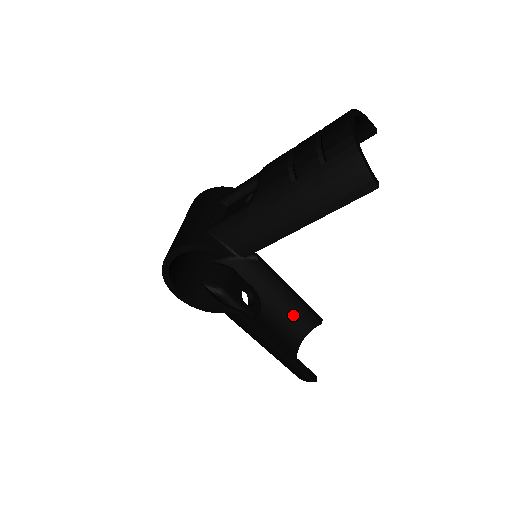
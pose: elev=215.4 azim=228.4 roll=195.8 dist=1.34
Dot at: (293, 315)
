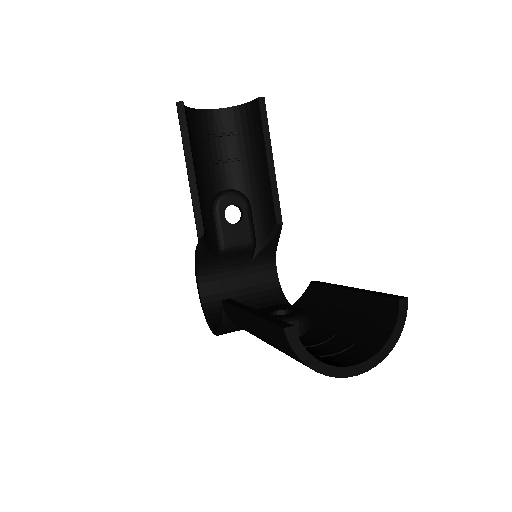
Dot at: (363, 319)
